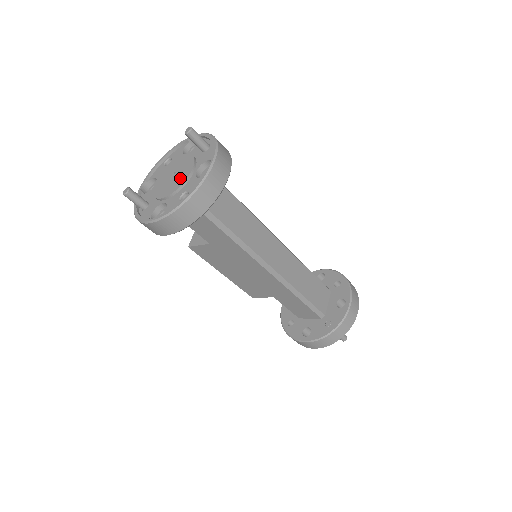
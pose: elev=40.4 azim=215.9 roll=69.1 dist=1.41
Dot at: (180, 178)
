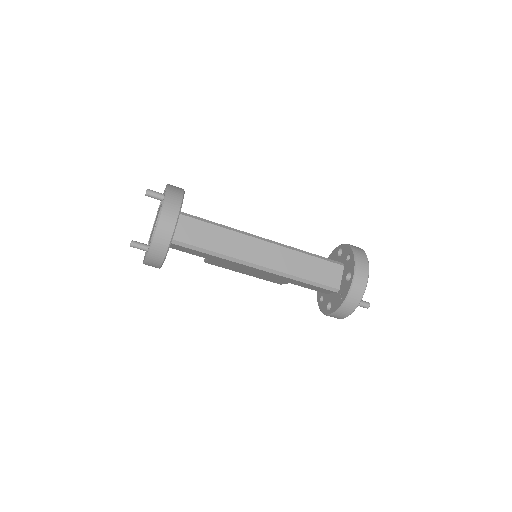
Dot at: occluded
